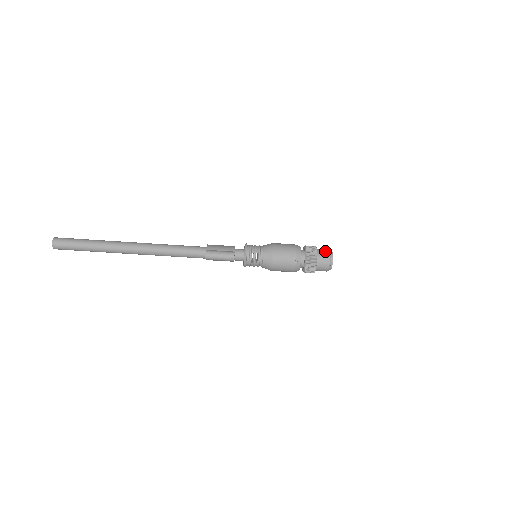
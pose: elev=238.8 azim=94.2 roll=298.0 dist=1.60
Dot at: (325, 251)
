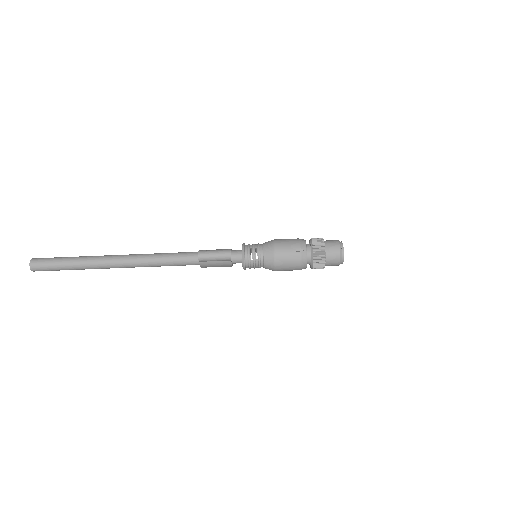
Dot at: (333, 240)
